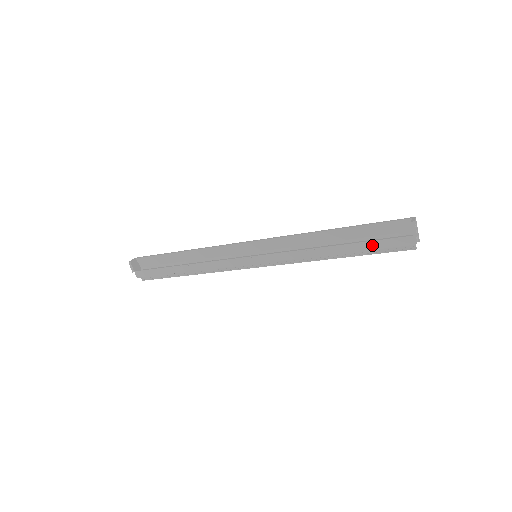
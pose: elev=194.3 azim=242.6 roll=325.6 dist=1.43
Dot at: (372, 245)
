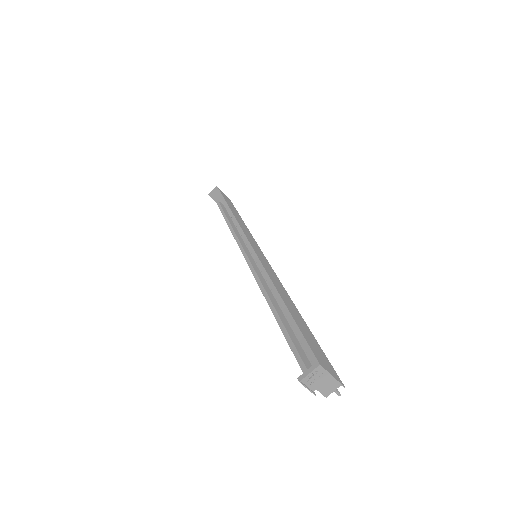
Dot at: (298, 349)
